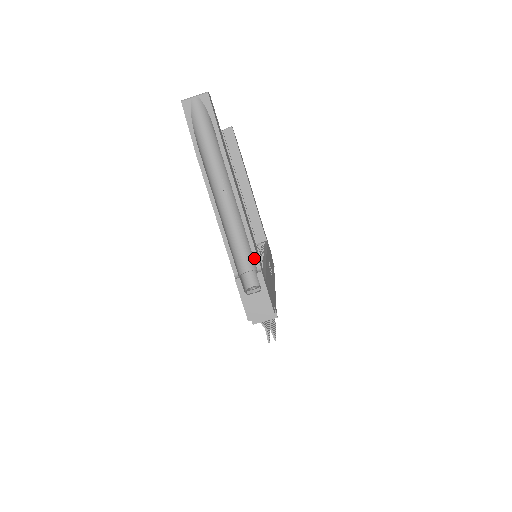
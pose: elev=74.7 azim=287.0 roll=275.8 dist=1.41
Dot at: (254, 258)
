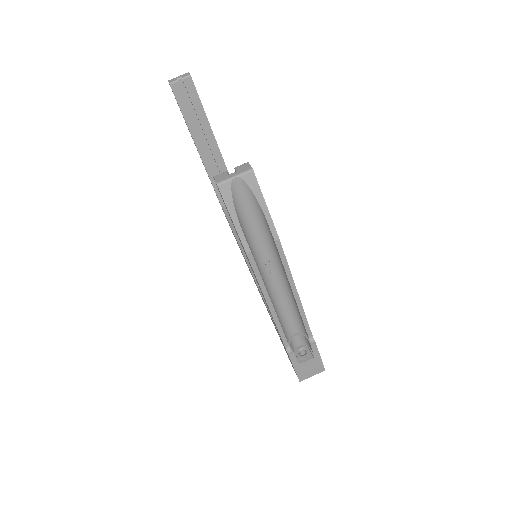
Dot at: (307, 331)
